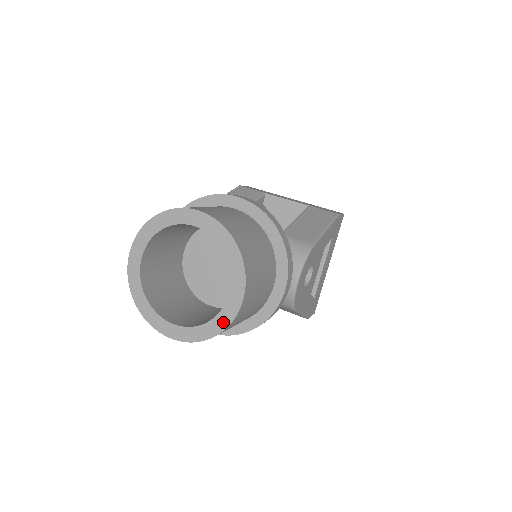
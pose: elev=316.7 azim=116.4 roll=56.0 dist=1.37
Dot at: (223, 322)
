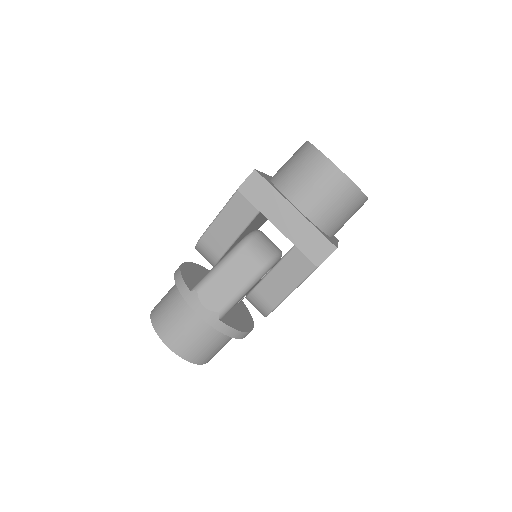
Dot at: occluded
